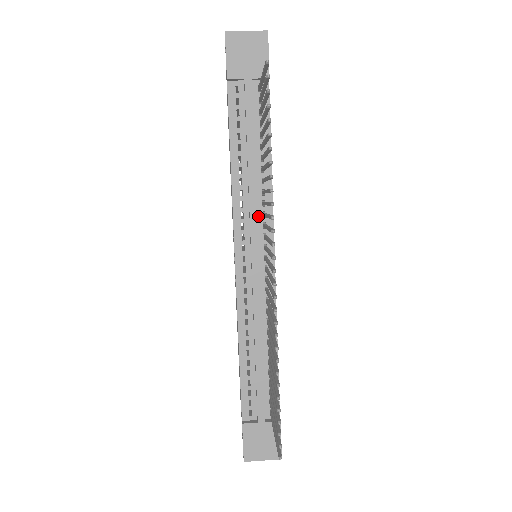
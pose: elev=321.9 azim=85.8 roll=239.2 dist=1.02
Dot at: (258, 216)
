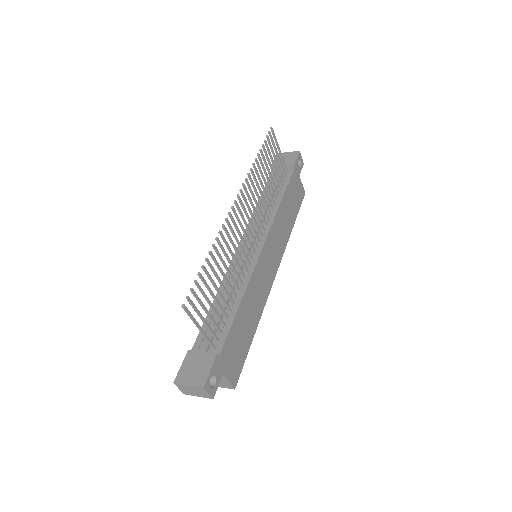
Dot at: occluded
